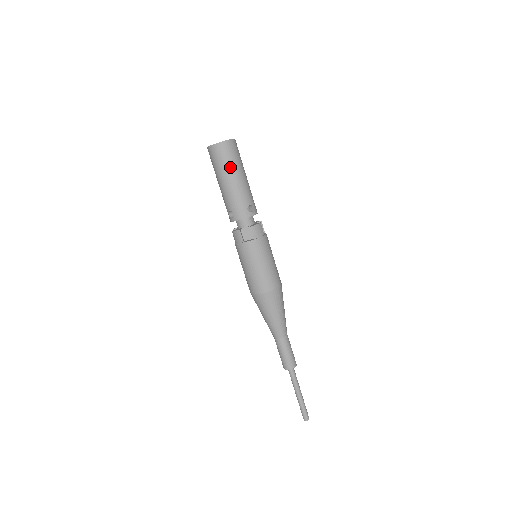
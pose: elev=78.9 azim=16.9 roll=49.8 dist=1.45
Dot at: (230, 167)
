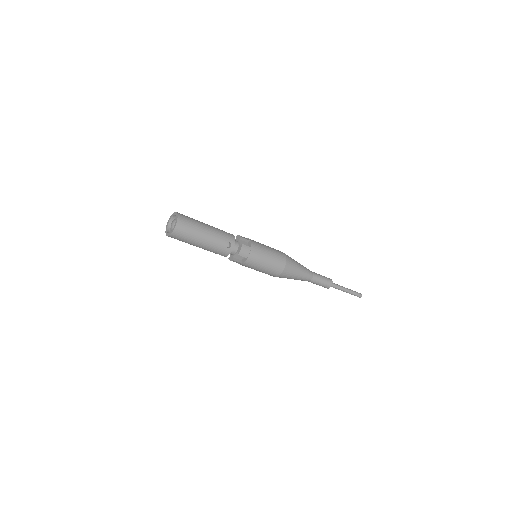
Dot at: (193, 239)
